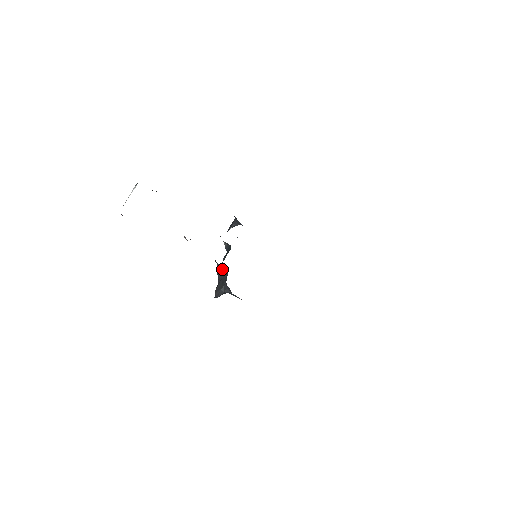
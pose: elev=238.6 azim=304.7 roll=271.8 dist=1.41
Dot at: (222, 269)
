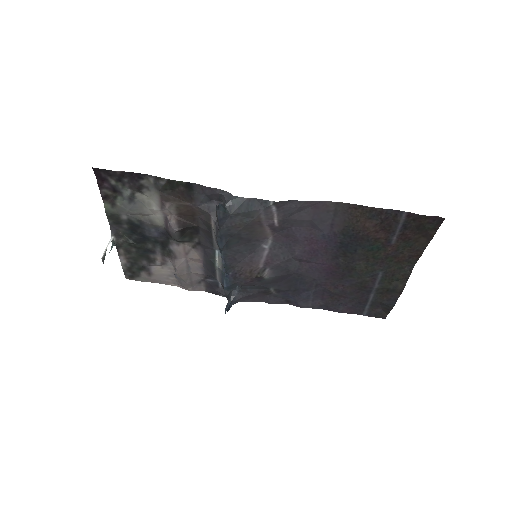
Dot at: occluded
